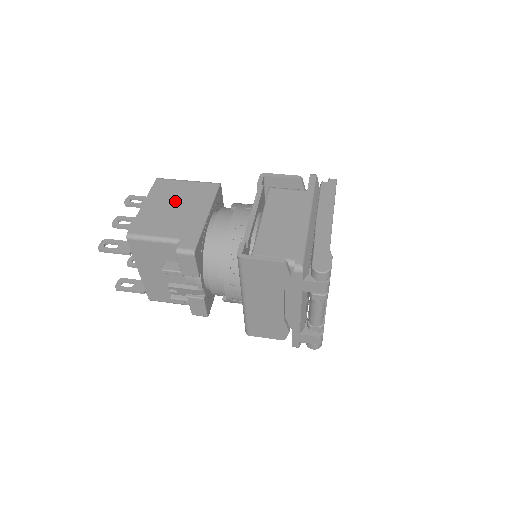
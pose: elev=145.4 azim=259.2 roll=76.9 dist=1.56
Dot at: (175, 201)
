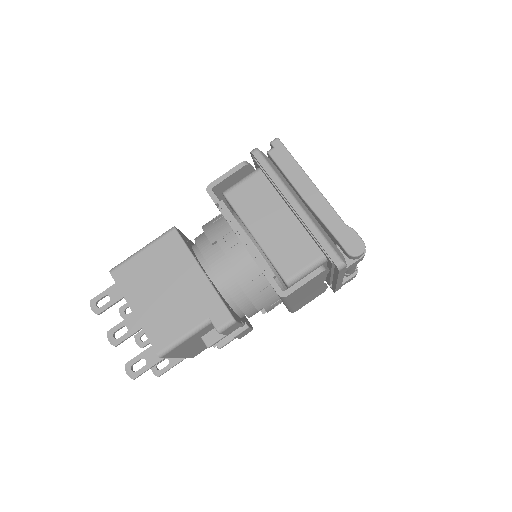
Dot at: (158, 283)
